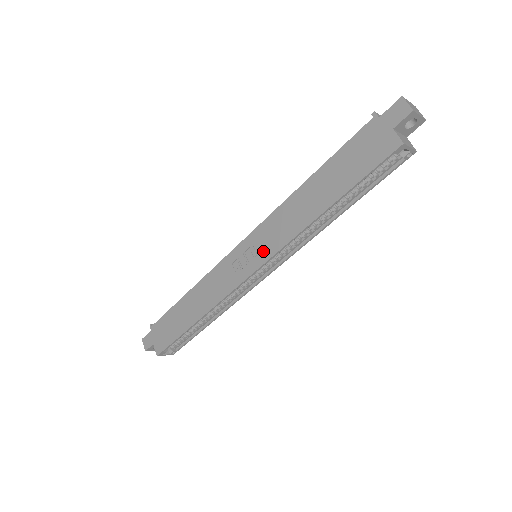
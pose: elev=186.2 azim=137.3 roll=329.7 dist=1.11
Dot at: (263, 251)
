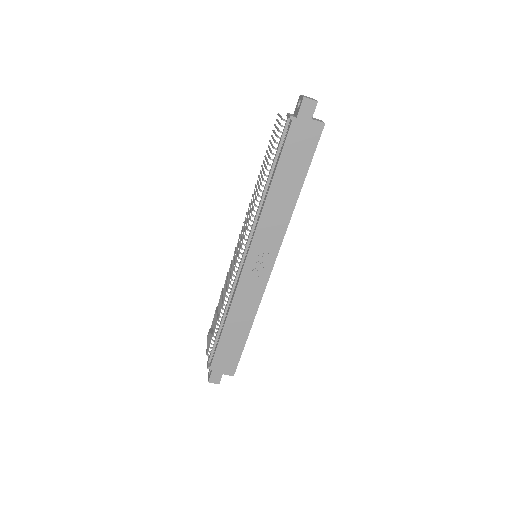
Dot at: (271, 248)
